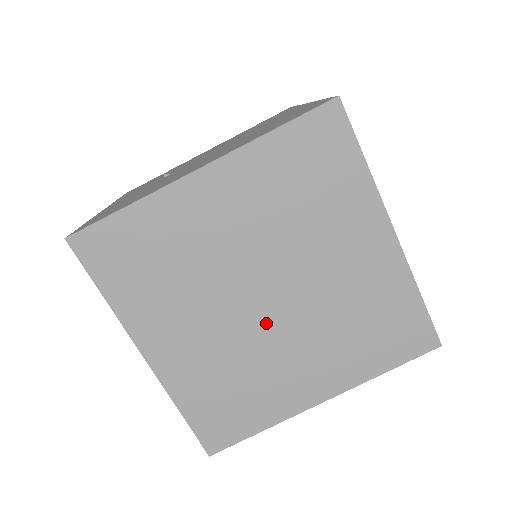
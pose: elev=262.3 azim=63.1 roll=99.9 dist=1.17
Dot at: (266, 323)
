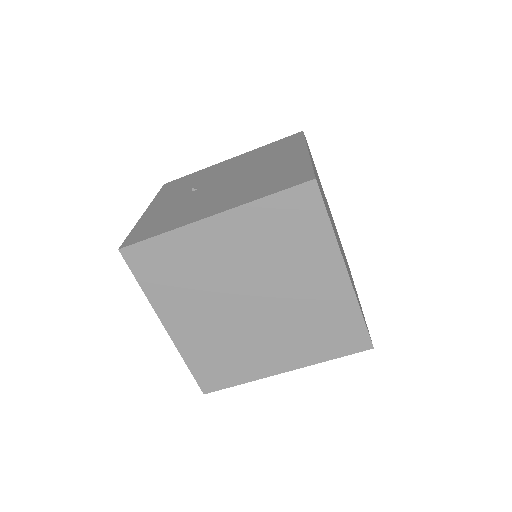
Dot at: (250, 318)
